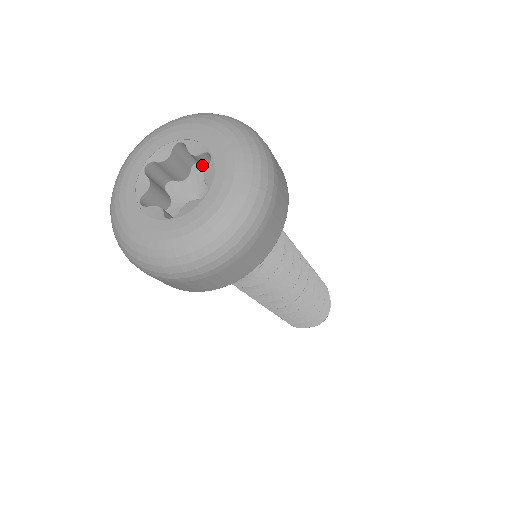
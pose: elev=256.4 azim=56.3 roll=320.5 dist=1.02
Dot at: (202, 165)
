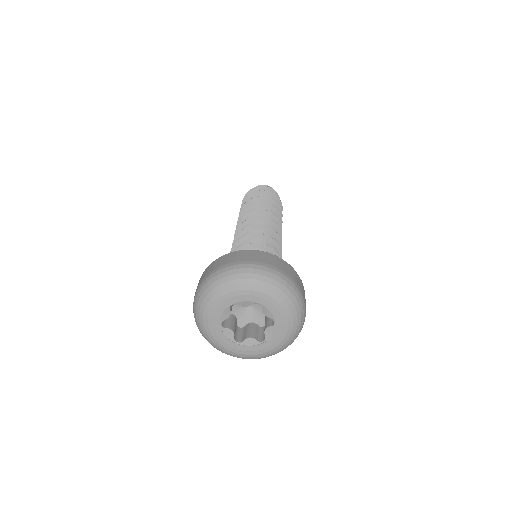
Dot at: occluded
